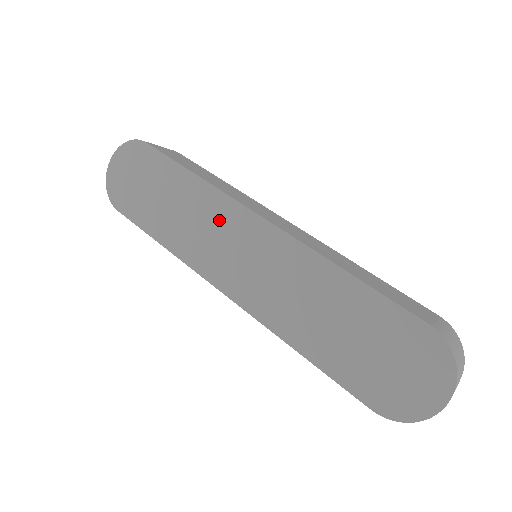
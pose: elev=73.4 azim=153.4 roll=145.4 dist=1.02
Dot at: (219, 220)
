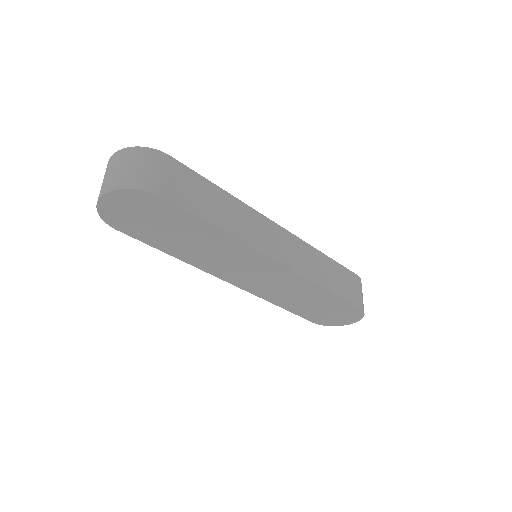
Dot at: (241, 258)
